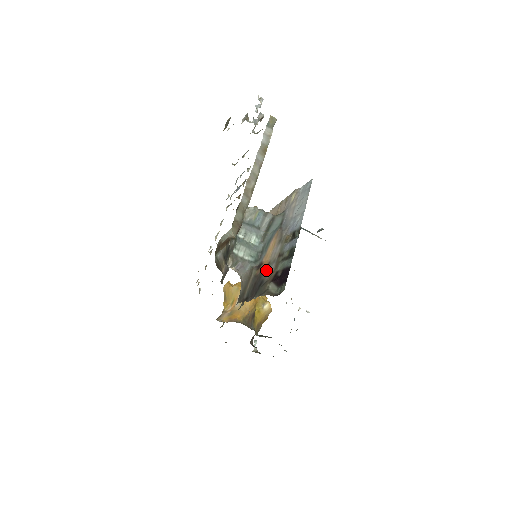
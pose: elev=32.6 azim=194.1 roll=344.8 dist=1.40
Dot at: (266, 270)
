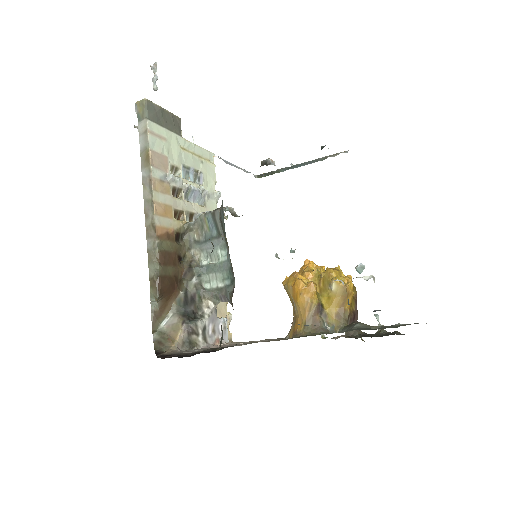
Dot at: occluded
